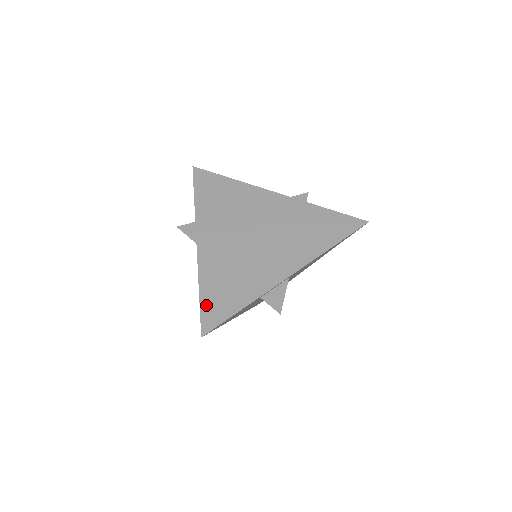
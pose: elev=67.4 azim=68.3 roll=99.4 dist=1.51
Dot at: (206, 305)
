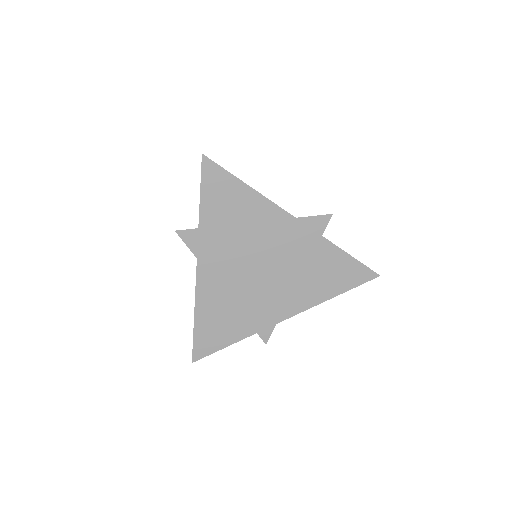
Dot at: (199, 335)
